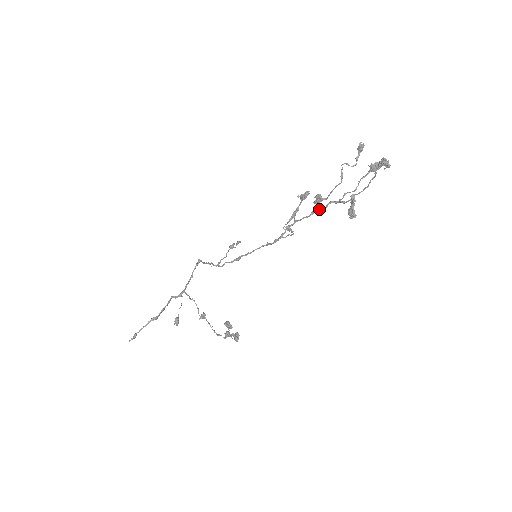
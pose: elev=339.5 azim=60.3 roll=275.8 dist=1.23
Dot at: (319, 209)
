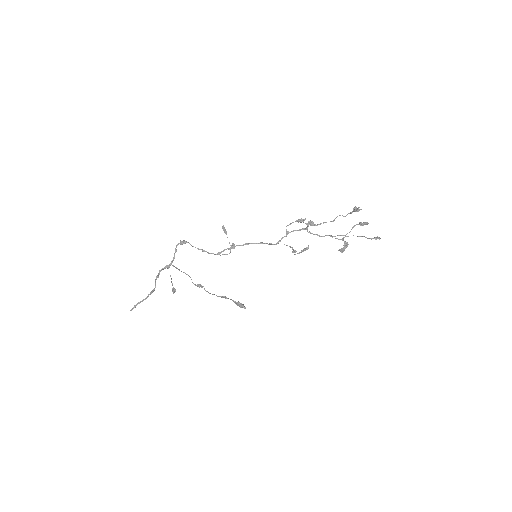
Dot at: (313, 234)
